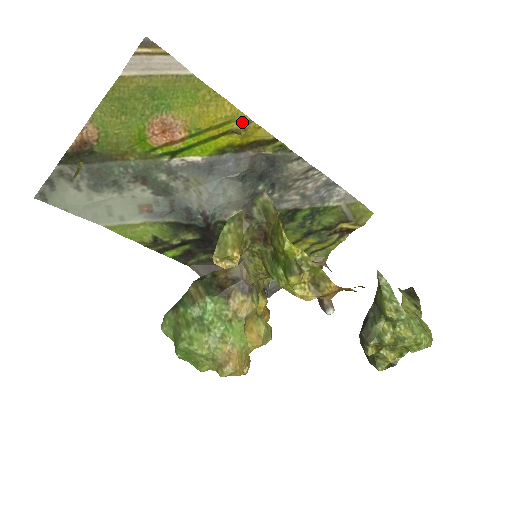
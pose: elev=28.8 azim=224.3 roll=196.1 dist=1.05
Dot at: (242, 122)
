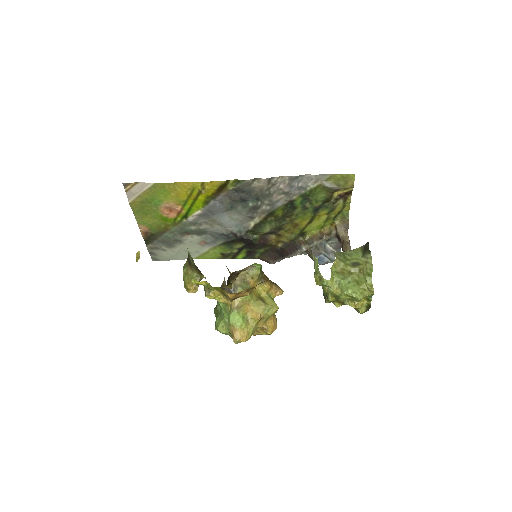
Dot at: (200, 186)
